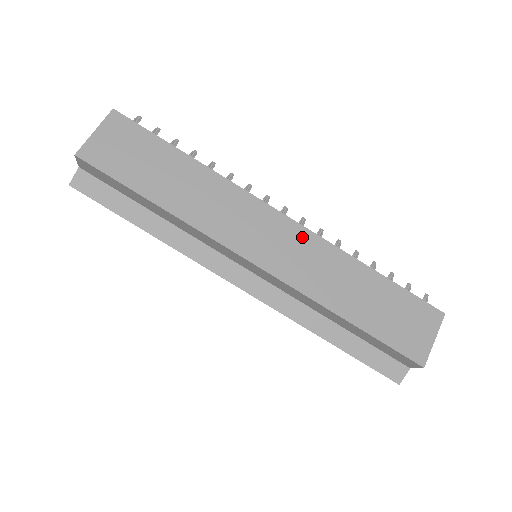
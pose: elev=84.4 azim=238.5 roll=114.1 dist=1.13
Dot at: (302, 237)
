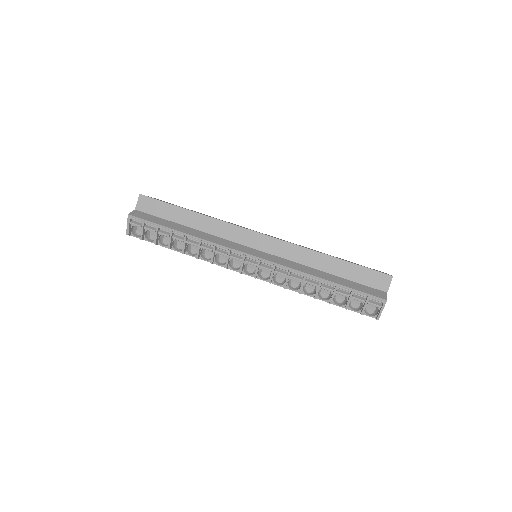
Dot at: occluded
